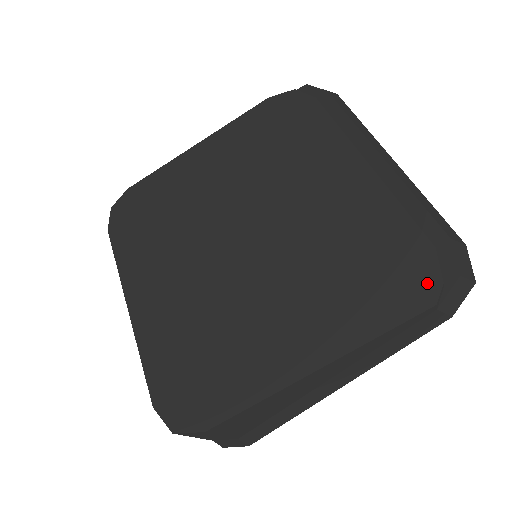
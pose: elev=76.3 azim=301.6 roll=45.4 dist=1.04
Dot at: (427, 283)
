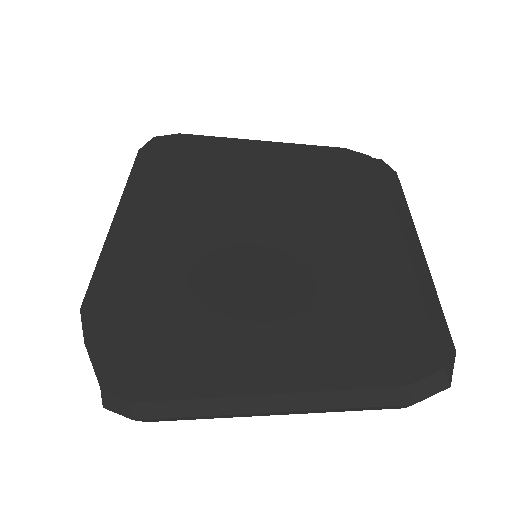
Dot at: (412, 357)
